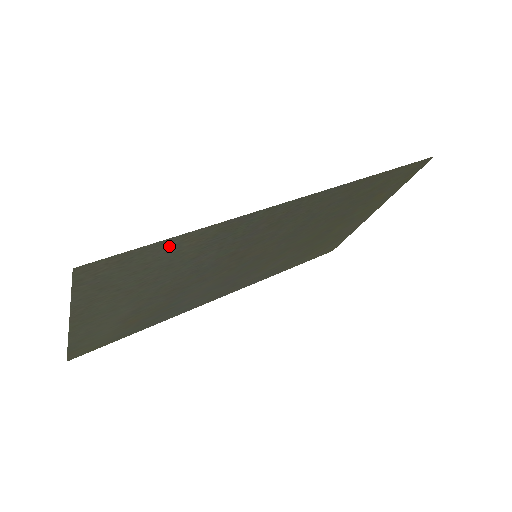
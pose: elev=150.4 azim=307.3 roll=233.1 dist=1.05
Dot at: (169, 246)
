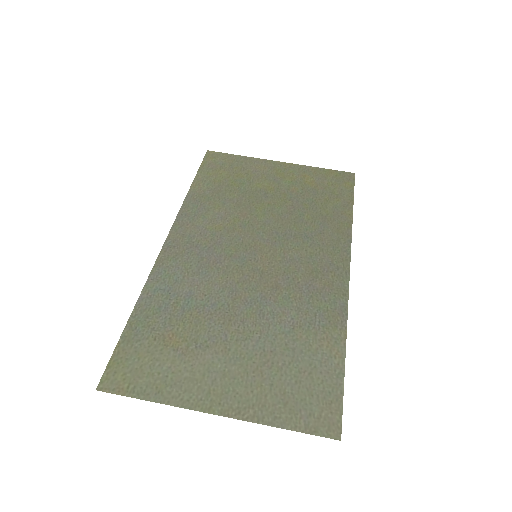
Dot at: (331, 365)
